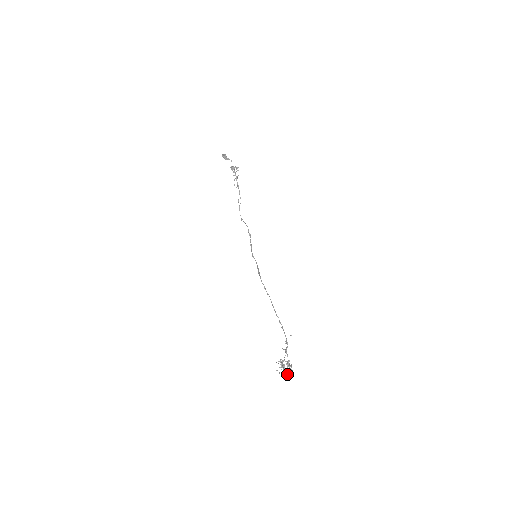
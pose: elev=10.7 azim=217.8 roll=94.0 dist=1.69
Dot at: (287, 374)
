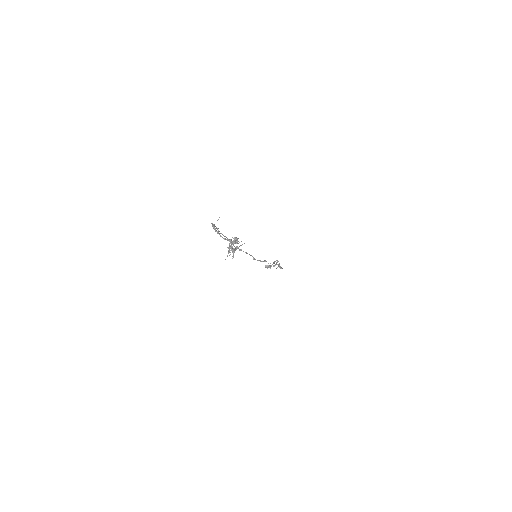
Dot at: occluded
